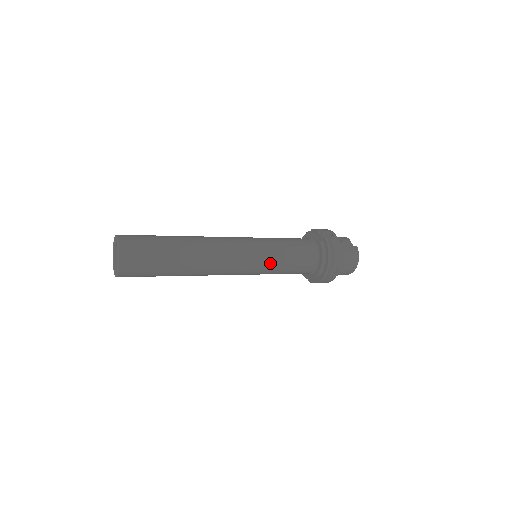
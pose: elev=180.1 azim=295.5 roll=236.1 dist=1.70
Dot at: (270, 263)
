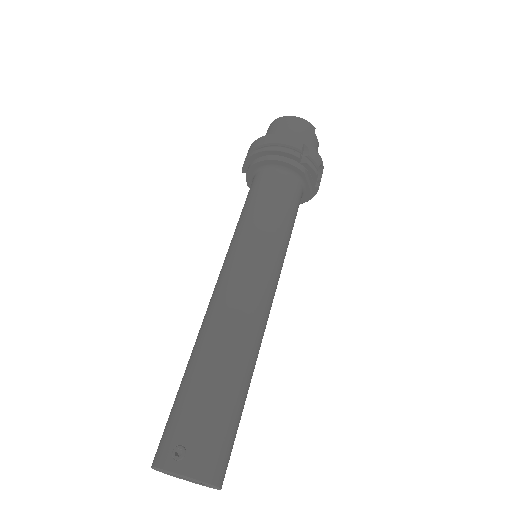
Dot at: occluded
